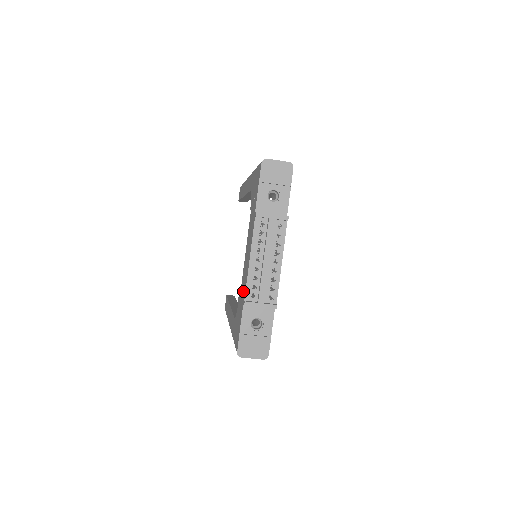
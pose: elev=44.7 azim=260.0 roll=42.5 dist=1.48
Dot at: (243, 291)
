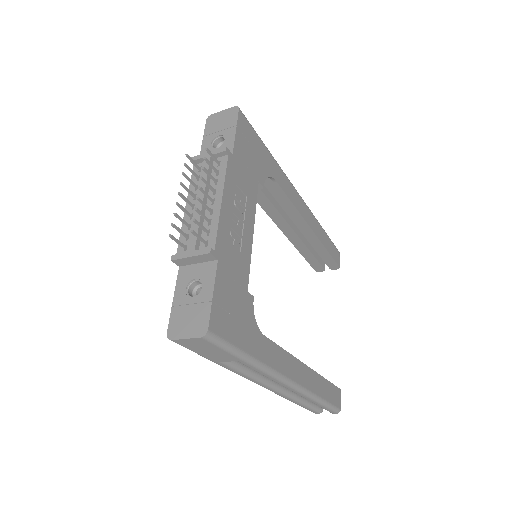
Dot at: occluded
